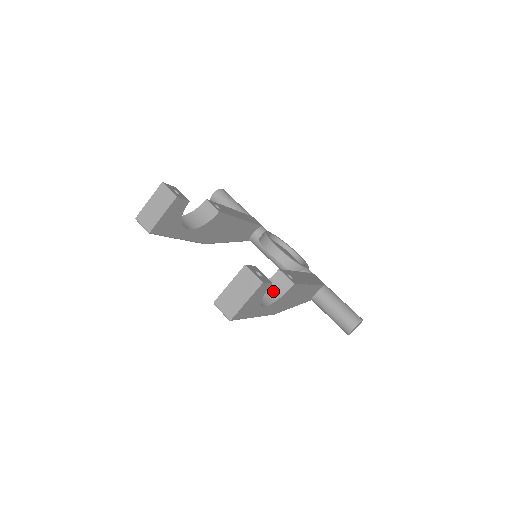
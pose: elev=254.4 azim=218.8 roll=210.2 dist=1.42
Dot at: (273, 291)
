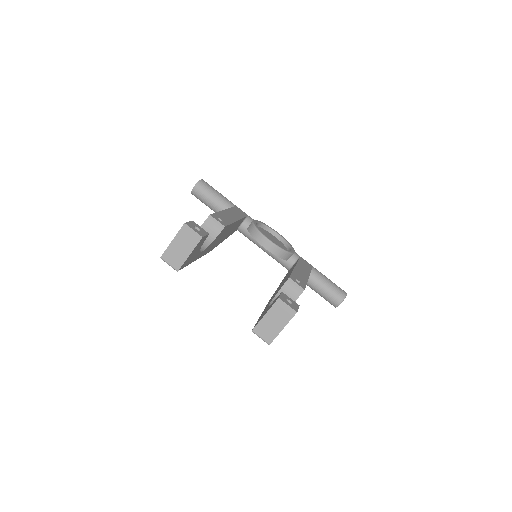
Dot at: occluded
